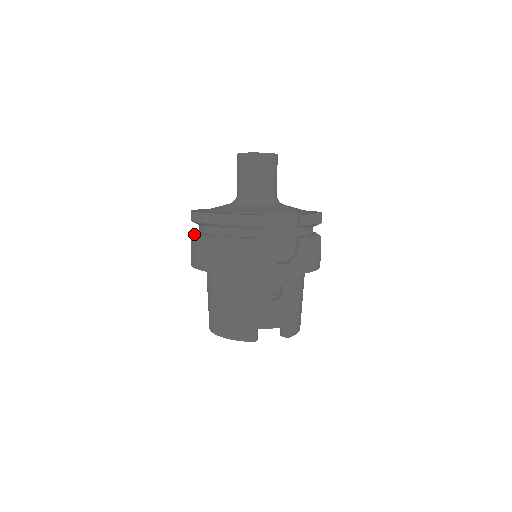
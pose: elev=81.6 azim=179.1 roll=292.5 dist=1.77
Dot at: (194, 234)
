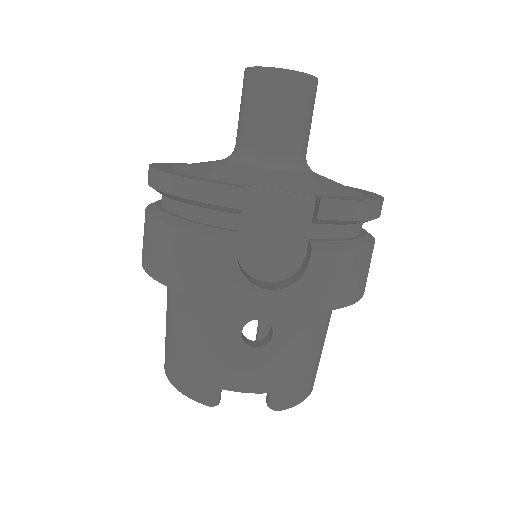
Dot at: (151, 203)
